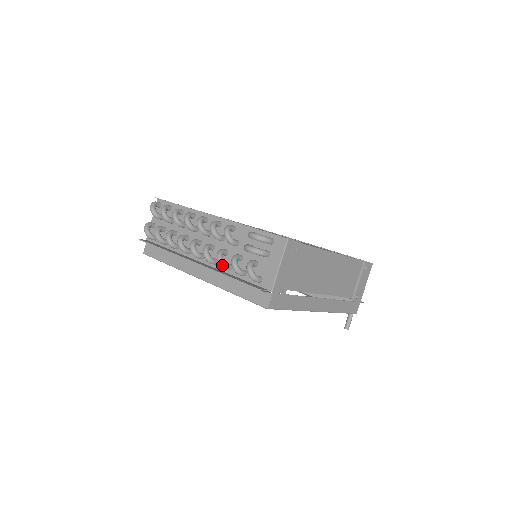
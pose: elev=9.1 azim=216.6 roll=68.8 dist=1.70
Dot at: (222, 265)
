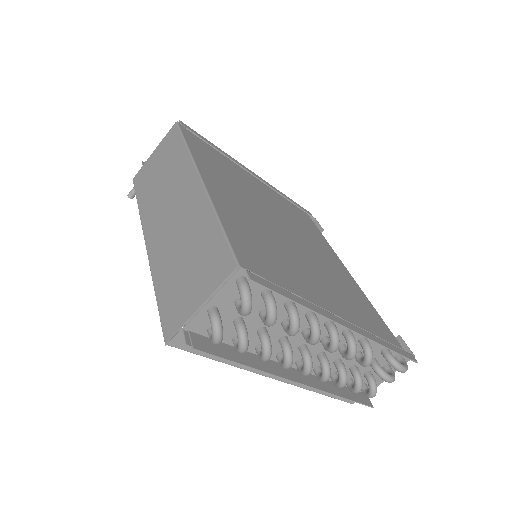
Dot at: (341, 387)
